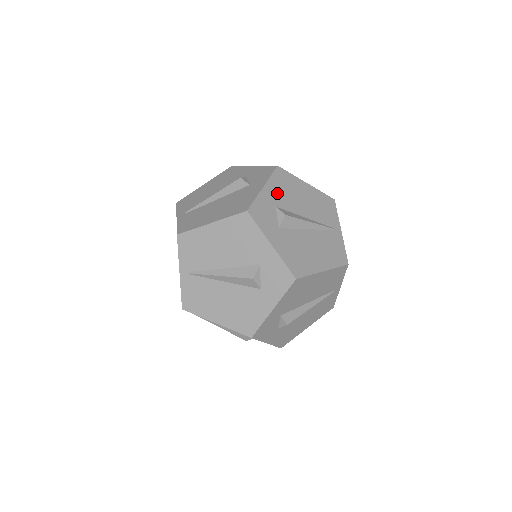
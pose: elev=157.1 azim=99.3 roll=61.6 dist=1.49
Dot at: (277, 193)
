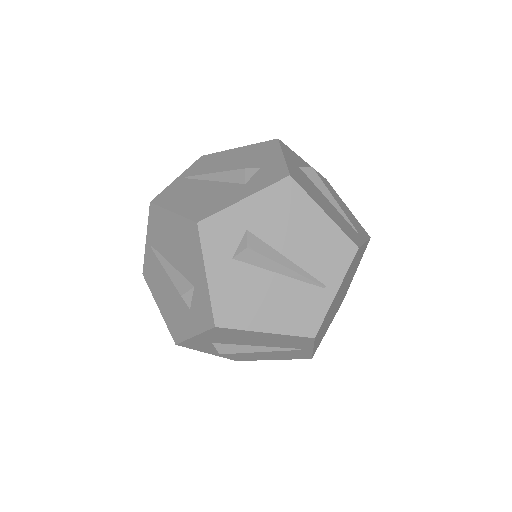
Dot at: (214, 338)
